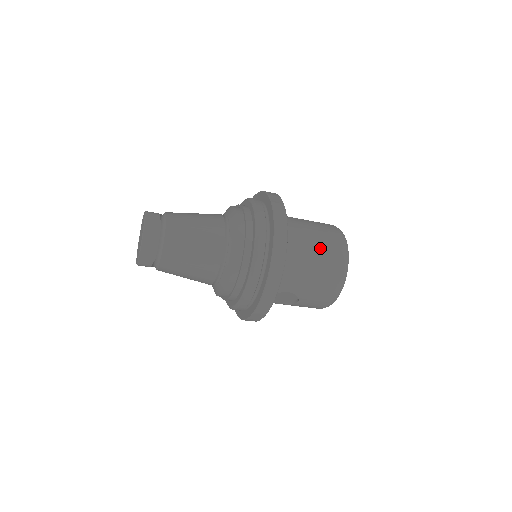
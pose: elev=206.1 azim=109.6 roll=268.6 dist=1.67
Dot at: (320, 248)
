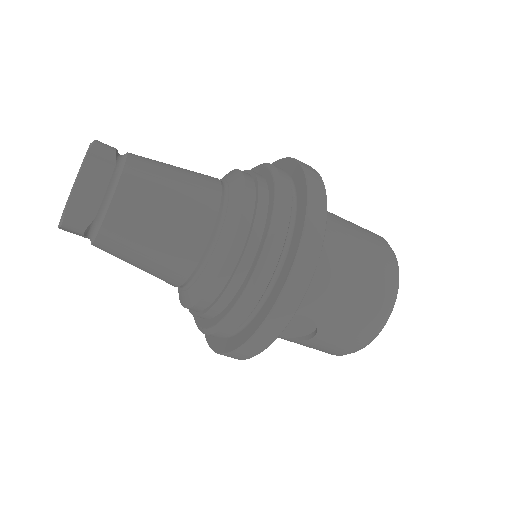
Dot at: (362, 254)
